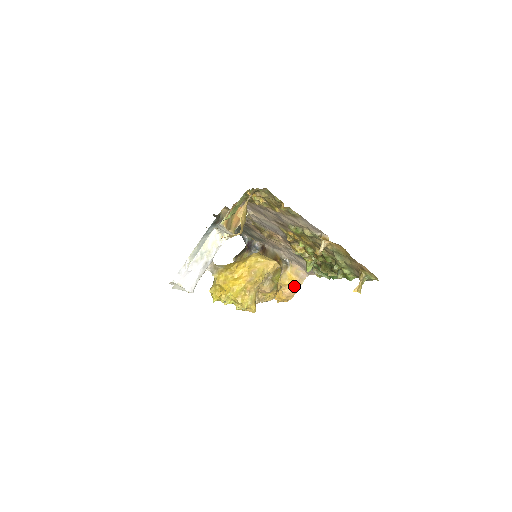
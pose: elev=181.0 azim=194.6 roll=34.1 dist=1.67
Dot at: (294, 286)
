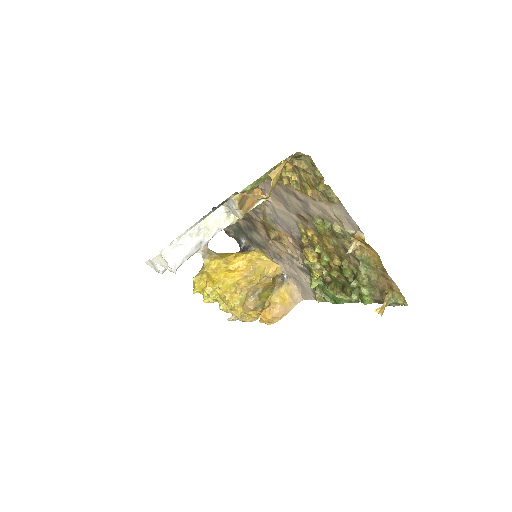
Dot at: (285, 307)
